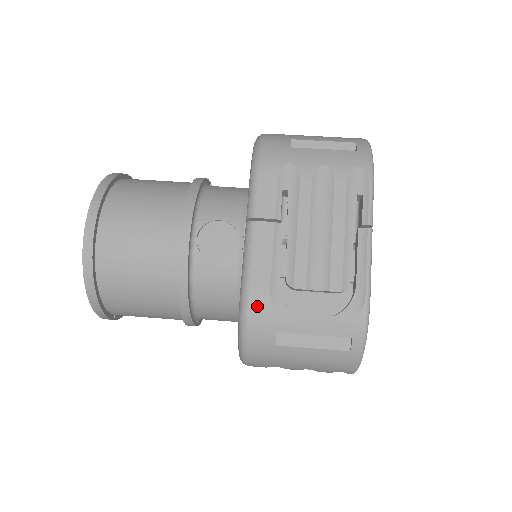
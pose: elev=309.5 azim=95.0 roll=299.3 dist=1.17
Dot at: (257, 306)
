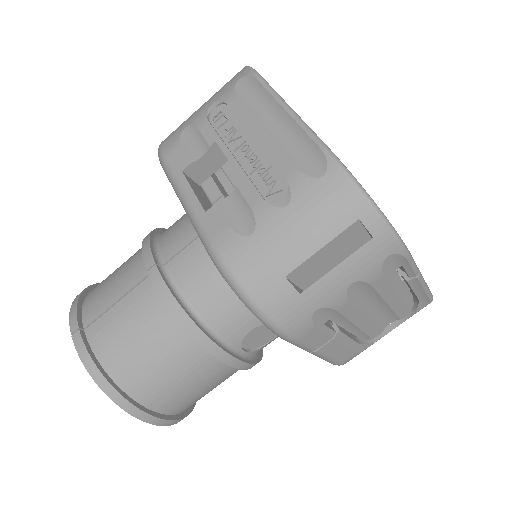
Dot at: occluded
